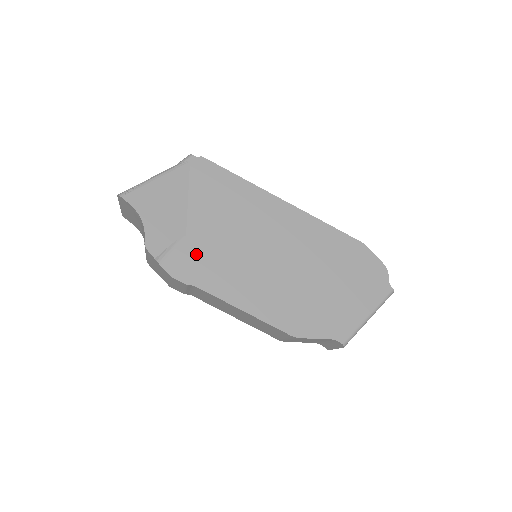
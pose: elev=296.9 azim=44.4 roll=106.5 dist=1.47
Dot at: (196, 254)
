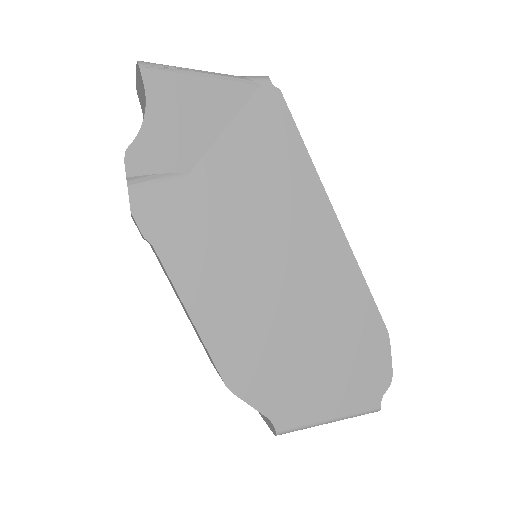
Dot at: (183, 207)
